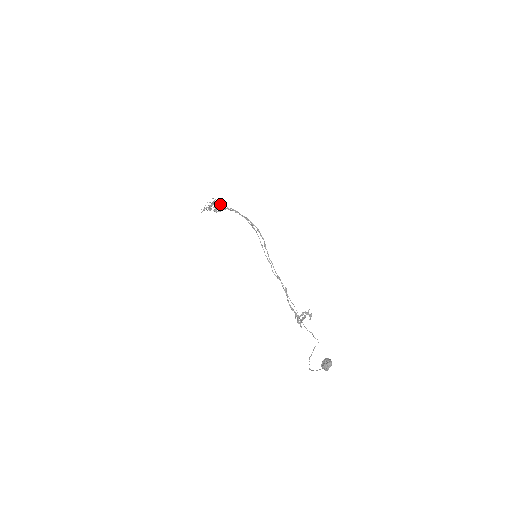
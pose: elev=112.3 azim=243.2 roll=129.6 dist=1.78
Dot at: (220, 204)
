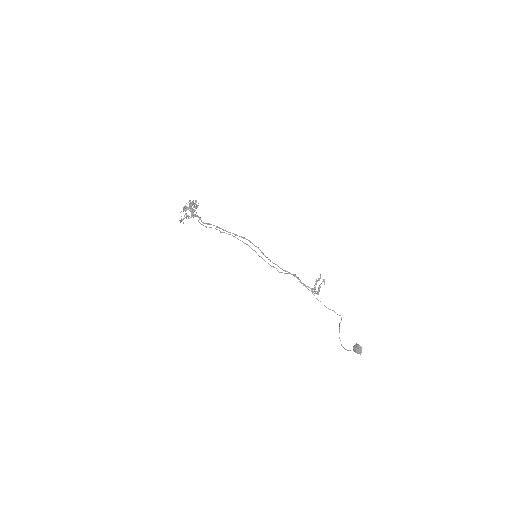
Dot at: (193, 204)
